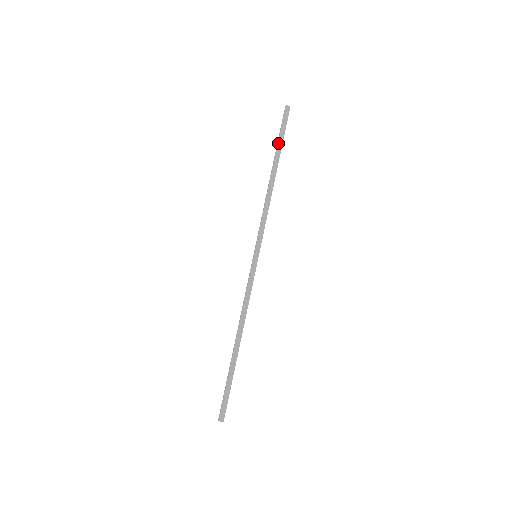
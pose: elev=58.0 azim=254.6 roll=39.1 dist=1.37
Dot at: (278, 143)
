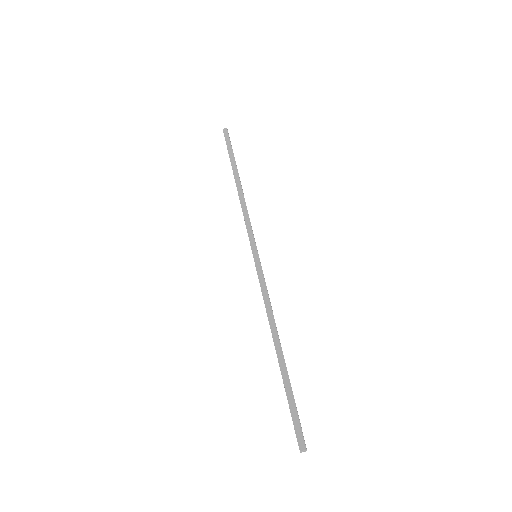
Dot at: occluded
